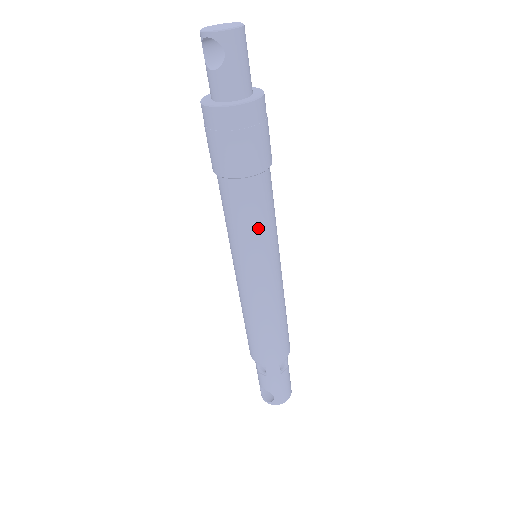
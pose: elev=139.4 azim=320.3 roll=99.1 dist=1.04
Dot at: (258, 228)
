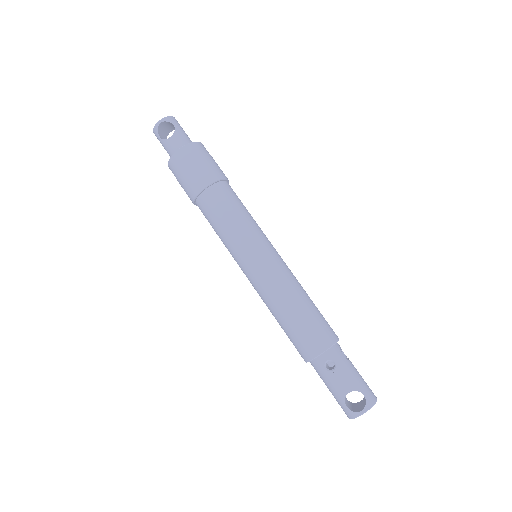
Dot at: (246, 215)
